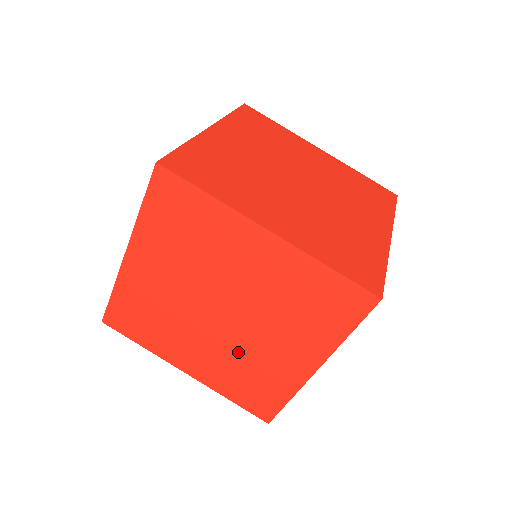
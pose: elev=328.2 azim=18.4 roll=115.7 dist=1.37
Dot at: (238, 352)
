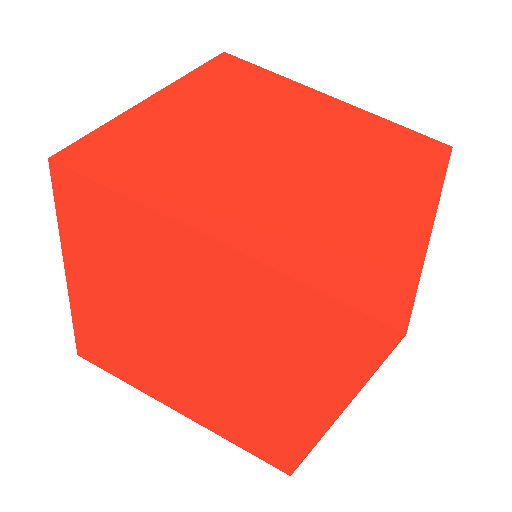
Dot at: (229, 395)
